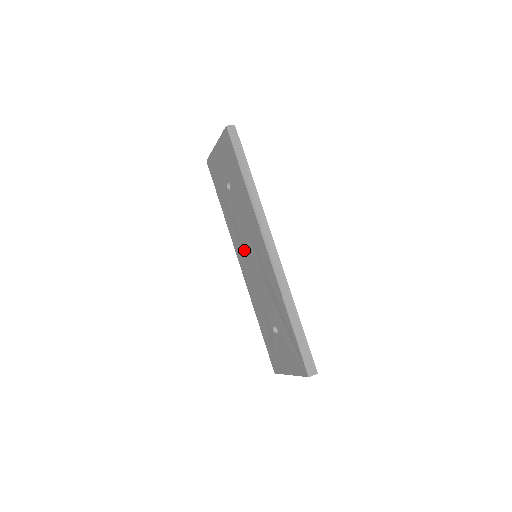
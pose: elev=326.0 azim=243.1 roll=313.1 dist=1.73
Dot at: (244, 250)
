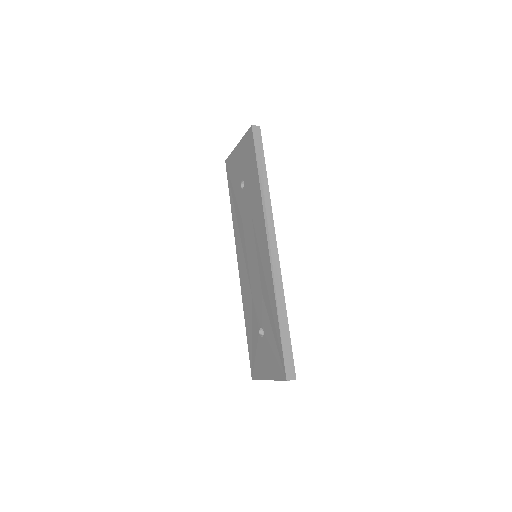
Dot at: (245, 249)
